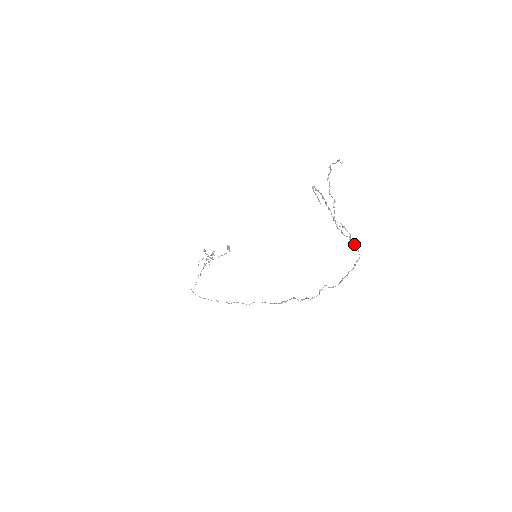
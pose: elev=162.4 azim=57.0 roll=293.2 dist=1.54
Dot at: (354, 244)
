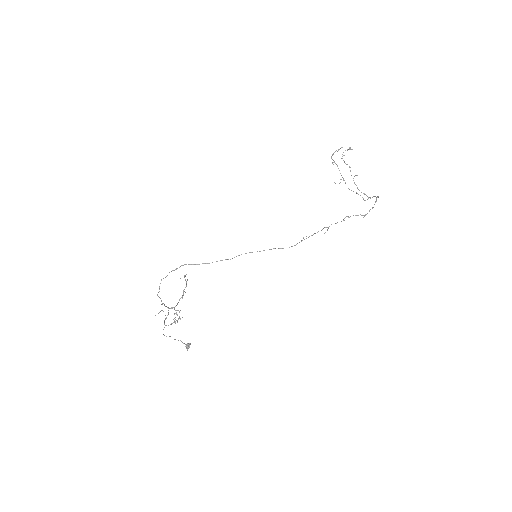
Dot at: (370, 198)
